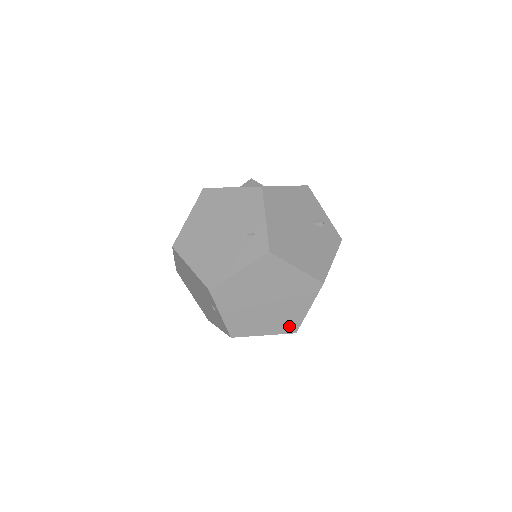
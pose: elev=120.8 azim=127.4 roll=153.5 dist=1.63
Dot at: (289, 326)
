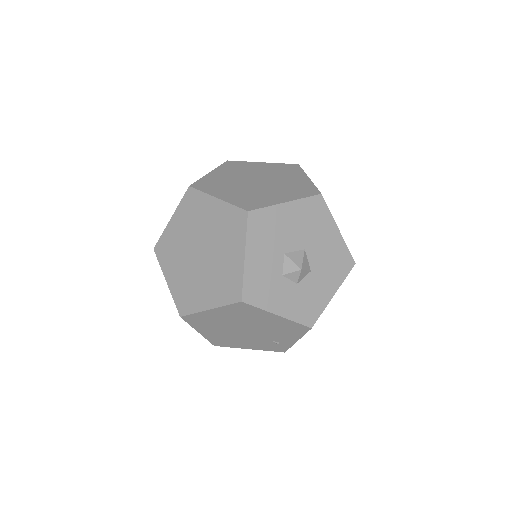
Dot at: occluded
